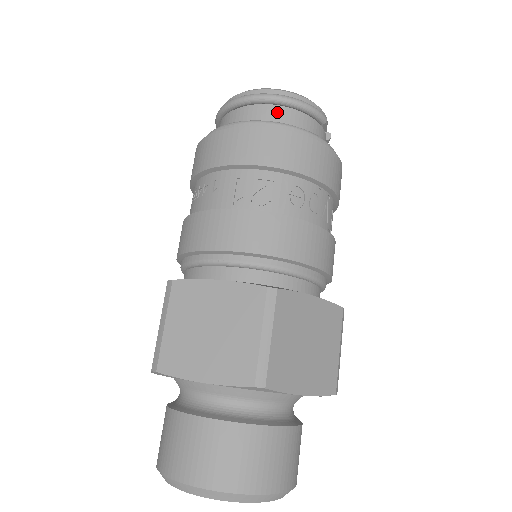
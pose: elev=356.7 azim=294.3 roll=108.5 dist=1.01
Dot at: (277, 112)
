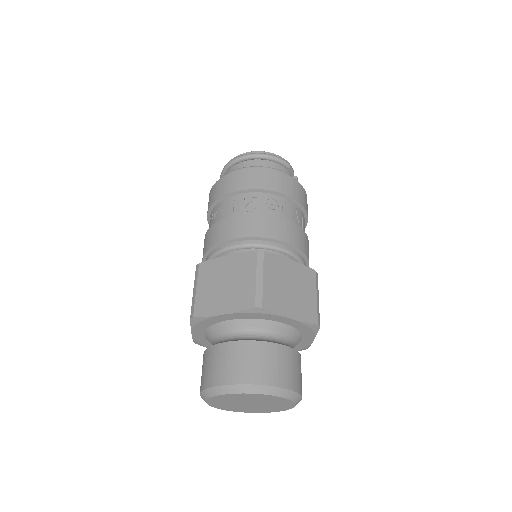
Dot at: (256, 163)
